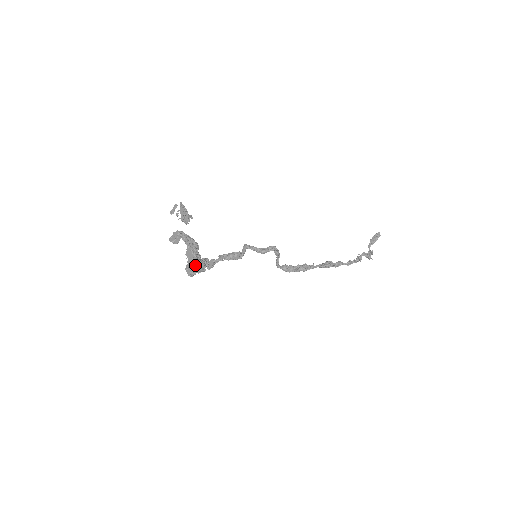
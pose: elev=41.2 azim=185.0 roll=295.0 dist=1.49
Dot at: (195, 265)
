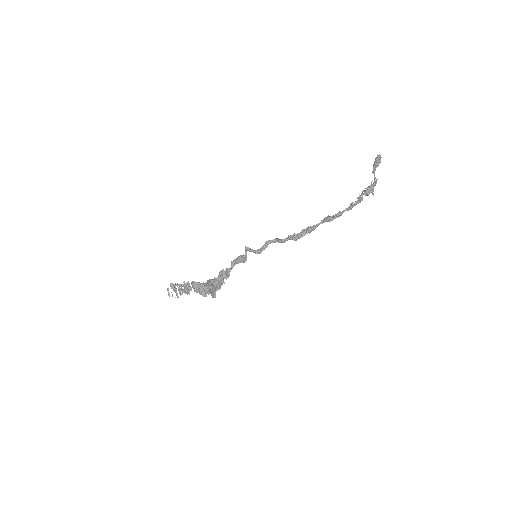
Dot at: (212, 292)
